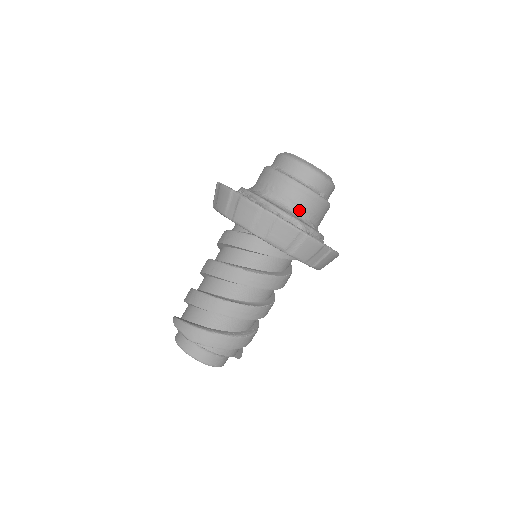
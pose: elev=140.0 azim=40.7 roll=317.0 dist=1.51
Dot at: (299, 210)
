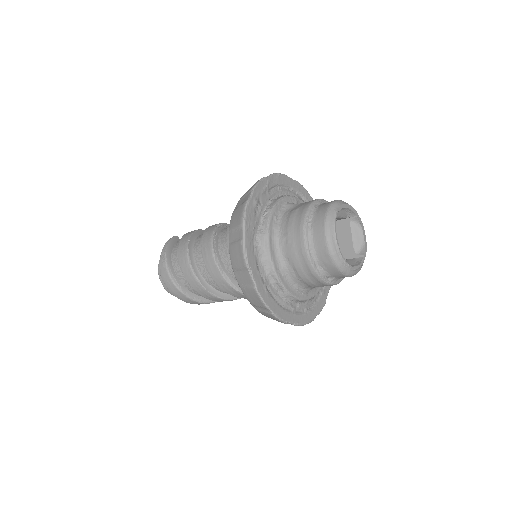
Dot at: (296, 277)
